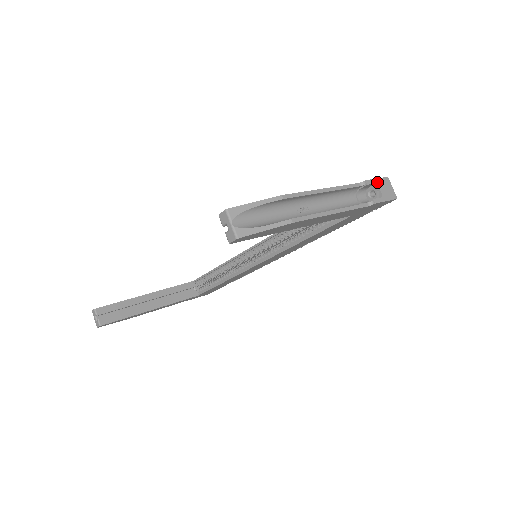
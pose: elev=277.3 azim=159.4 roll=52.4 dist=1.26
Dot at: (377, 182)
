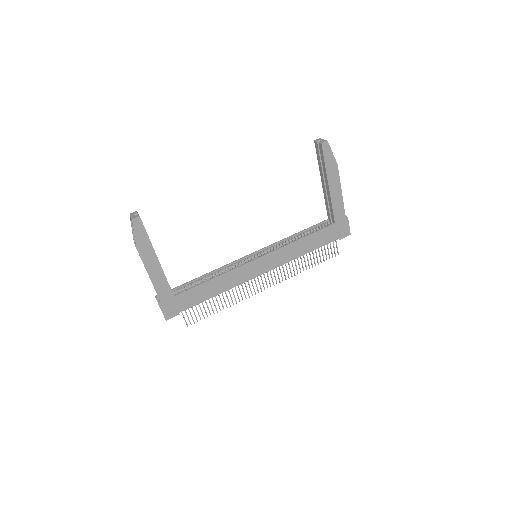
Dot at: occluded
